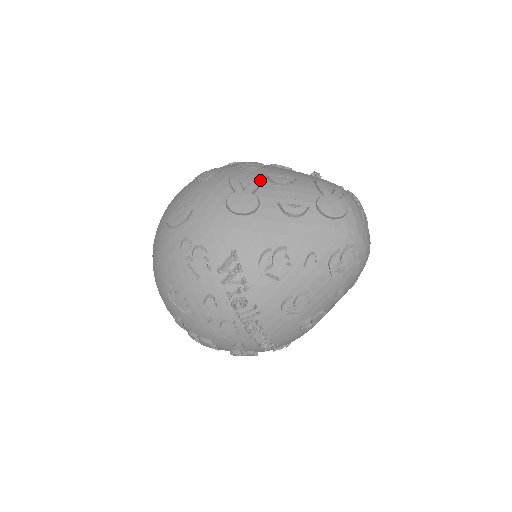
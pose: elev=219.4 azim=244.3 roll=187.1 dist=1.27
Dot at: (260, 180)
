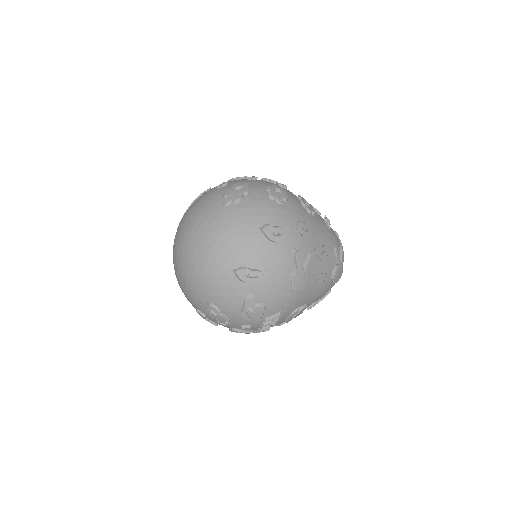
Dot at: (313, 258)
